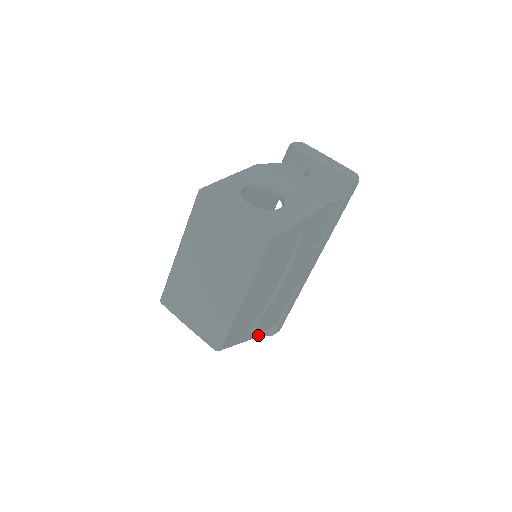
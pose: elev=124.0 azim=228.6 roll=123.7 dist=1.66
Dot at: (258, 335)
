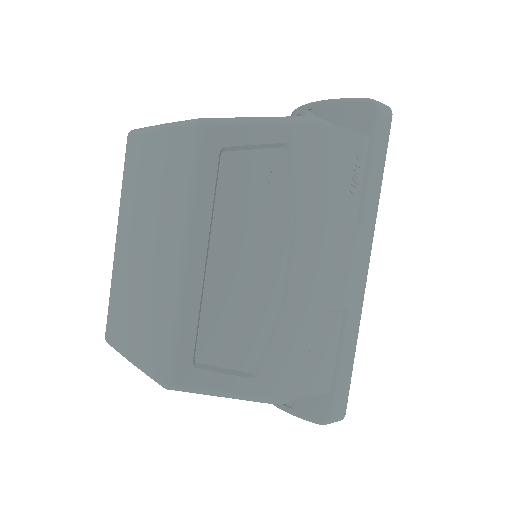
Dot at: (283, 397)
